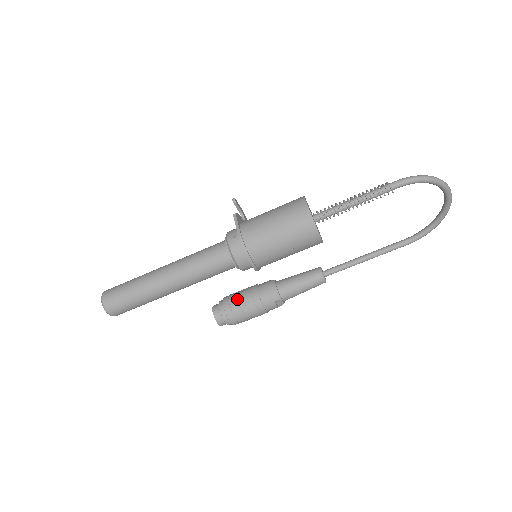
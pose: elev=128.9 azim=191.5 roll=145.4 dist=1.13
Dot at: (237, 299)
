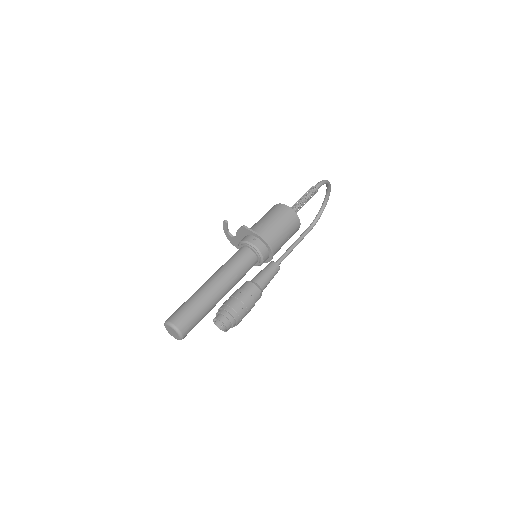
Dot at: (235, 302)
